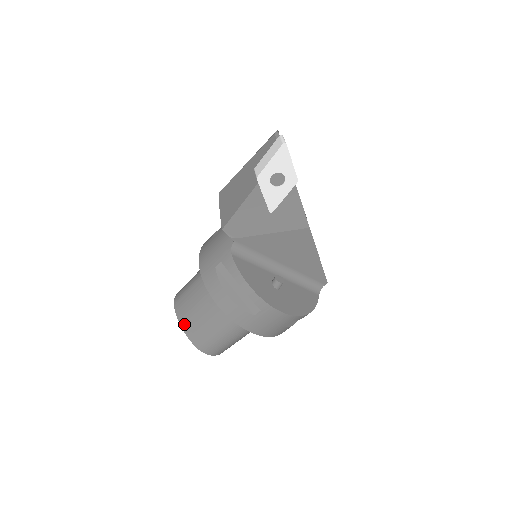
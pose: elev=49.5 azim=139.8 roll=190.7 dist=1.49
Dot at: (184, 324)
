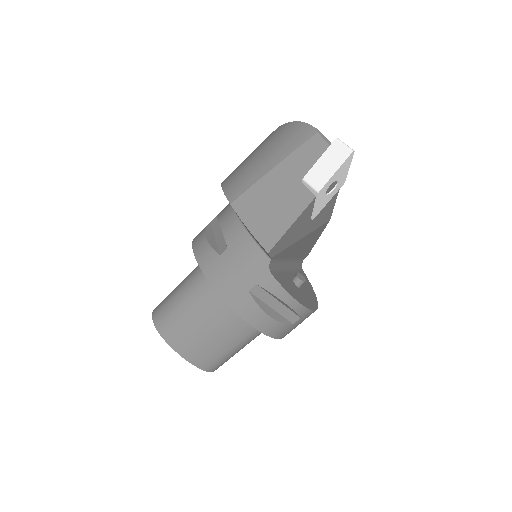
Dot at: (187, 354)
